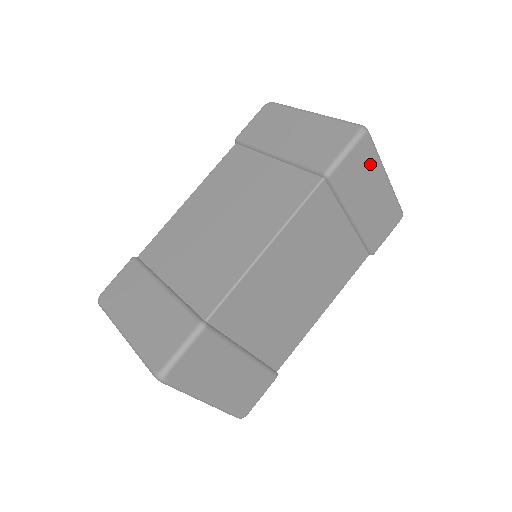
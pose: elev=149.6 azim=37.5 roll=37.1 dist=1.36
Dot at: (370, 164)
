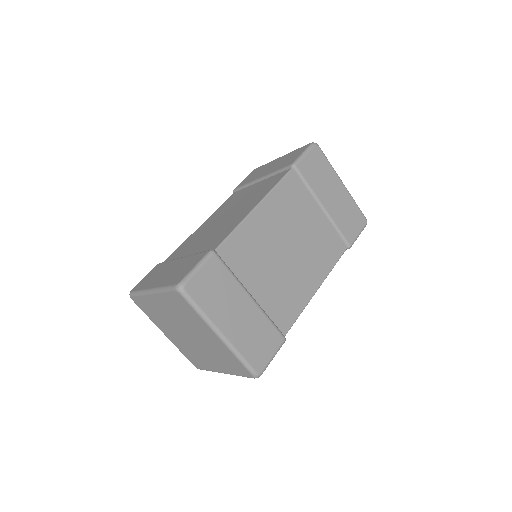
Dot at: (325, 168)
